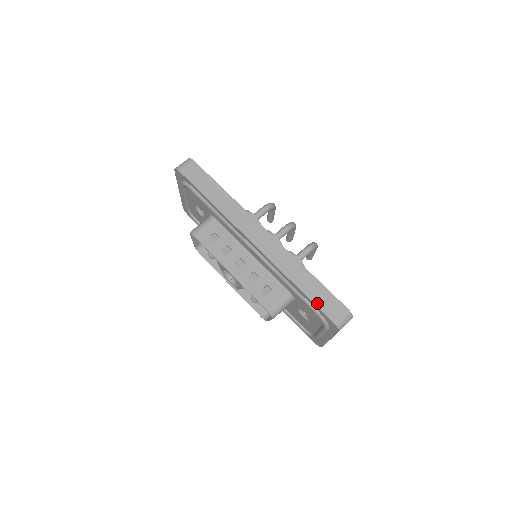
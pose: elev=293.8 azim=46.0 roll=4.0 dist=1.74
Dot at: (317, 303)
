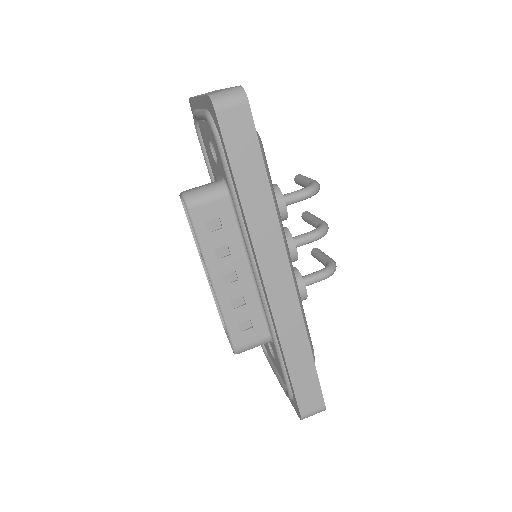
Dot at: (297, 390)
